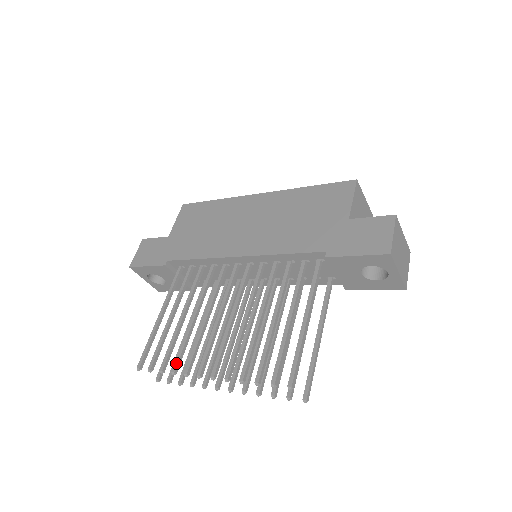
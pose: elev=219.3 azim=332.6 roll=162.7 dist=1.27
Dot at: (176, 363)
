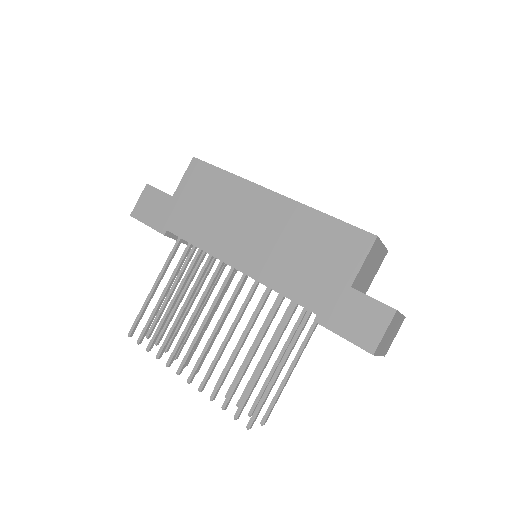
Dot at: (161, 350)
